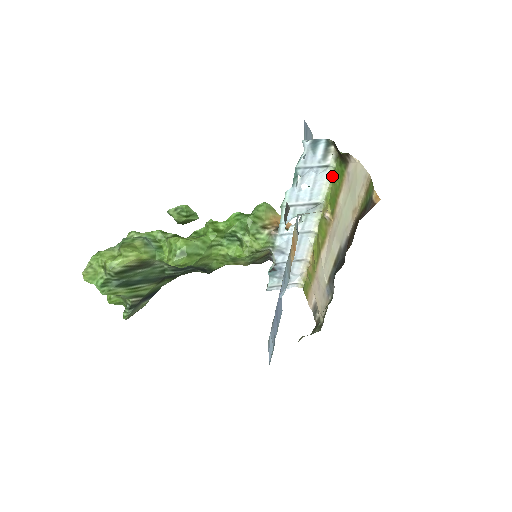
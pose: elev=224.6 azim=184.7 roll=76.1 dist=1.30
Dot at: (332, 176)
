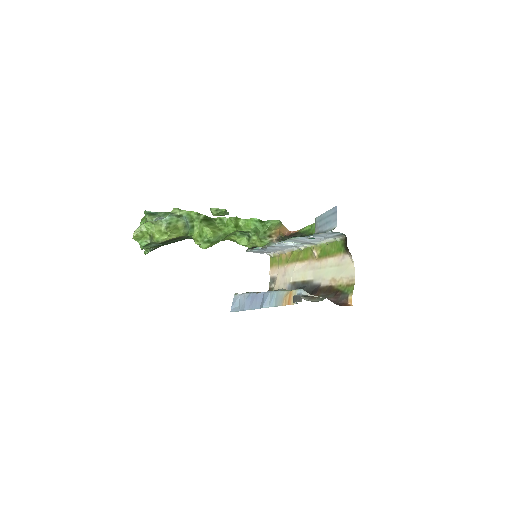
Dot at: (333, 241)
